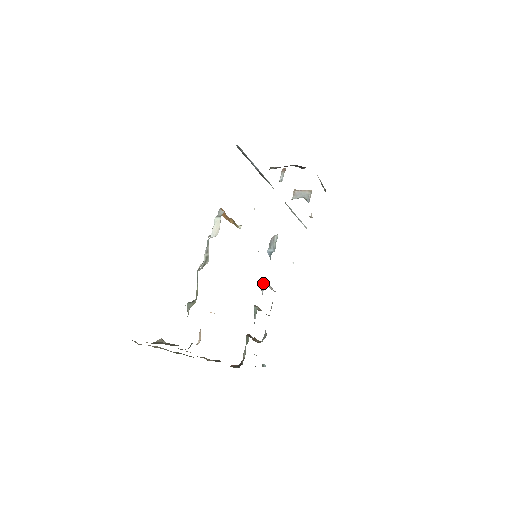
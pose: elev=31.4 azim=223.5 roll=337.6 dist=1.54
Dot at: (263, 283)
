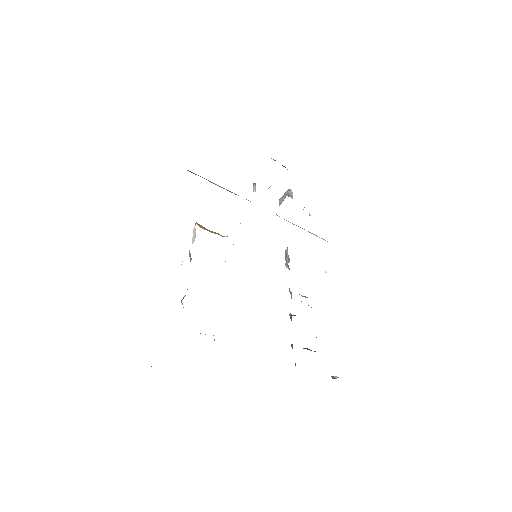
Dot at: (289, 291)
